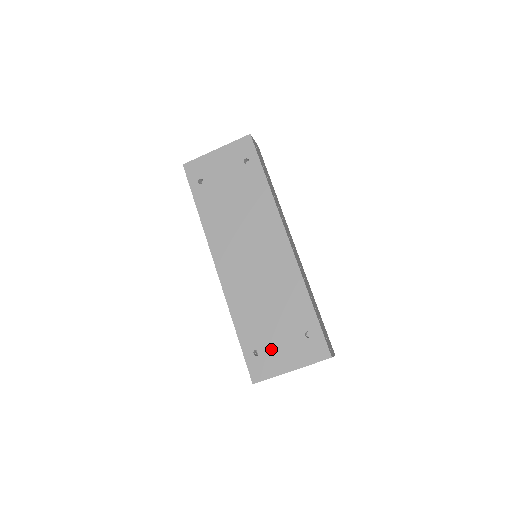
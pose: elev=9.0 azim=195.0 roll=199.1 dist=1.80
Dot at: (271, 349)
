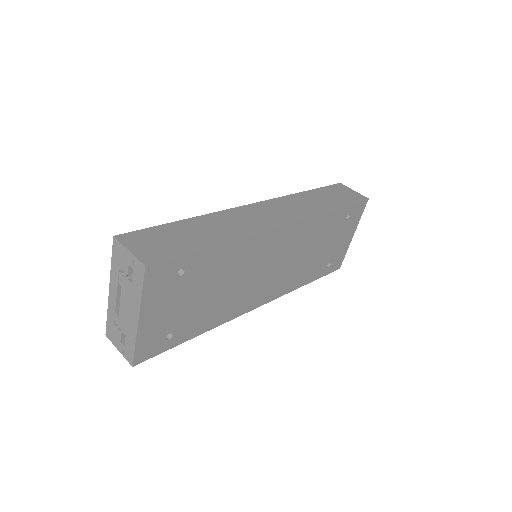
Dot at: (335, 252)
